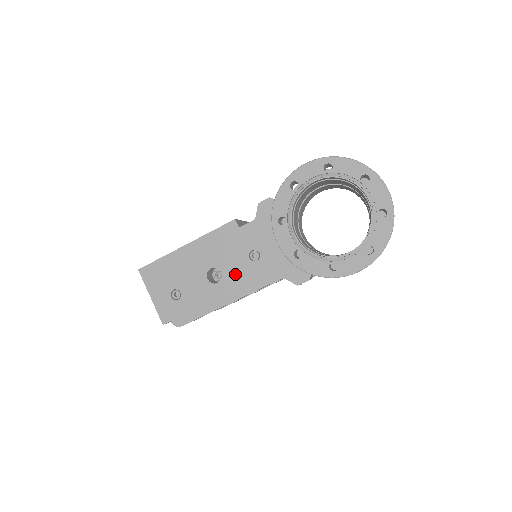
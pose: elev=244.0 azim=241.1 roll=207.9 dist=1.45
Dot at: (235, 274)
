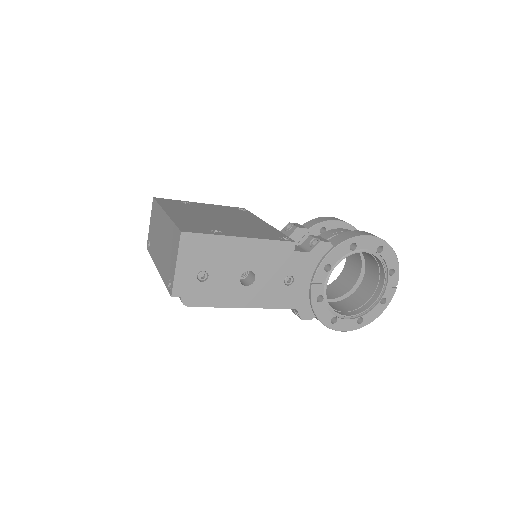
Dot at: (265, 287)
